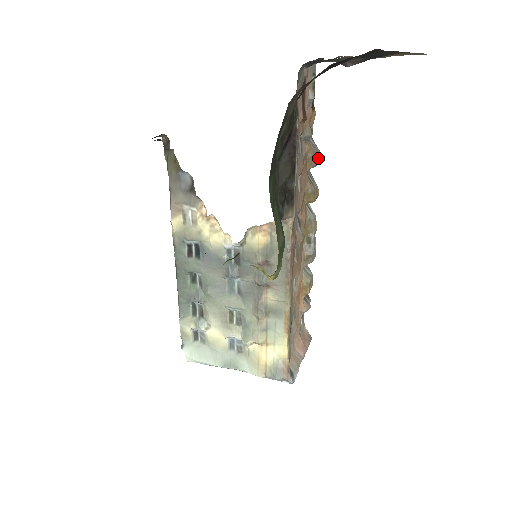
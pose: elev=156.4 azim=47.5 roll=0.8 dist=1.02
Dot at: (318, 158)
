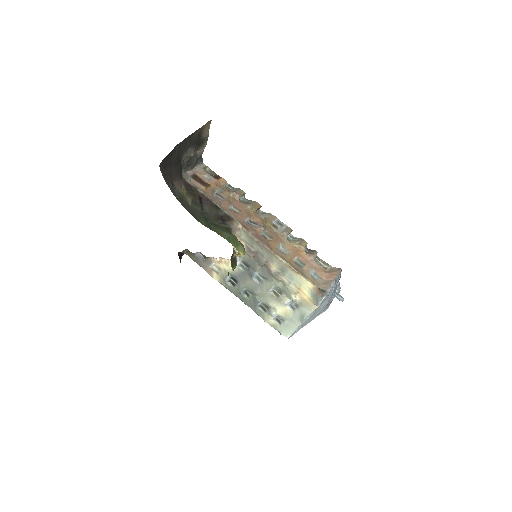
Dot at: (241, 192)
